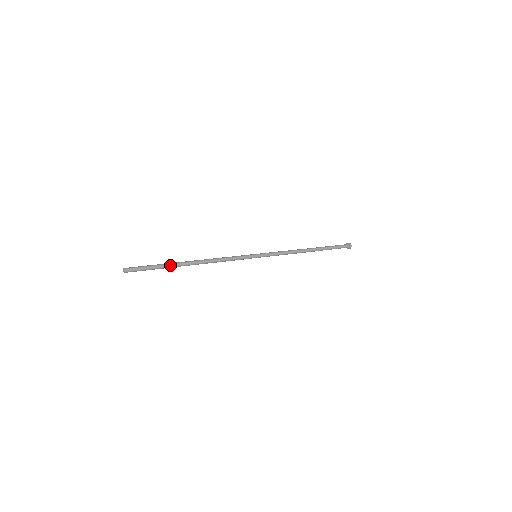
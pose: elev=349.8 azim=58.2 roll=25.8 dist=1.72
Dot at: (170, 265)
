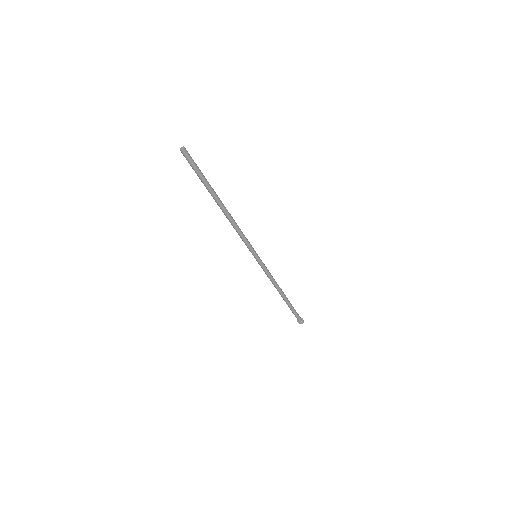
Dot at: (211, 187)
